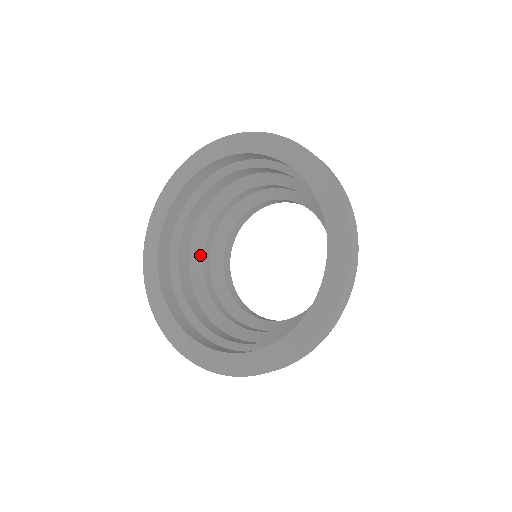
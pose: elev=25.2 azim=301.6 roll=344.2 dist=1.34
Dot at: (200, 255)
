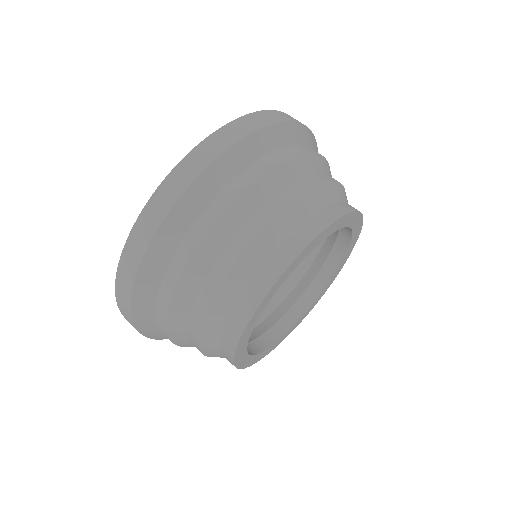
Dot at: occluded
